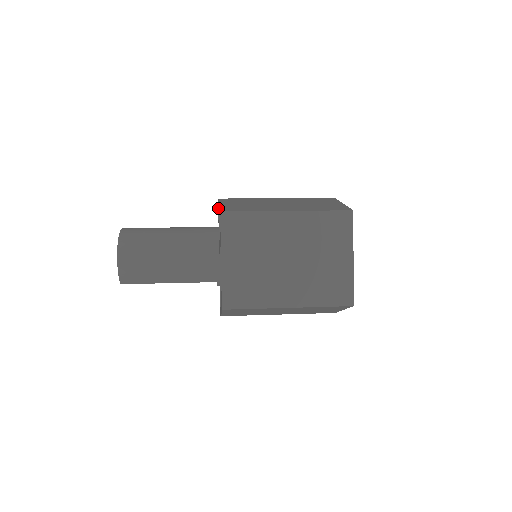
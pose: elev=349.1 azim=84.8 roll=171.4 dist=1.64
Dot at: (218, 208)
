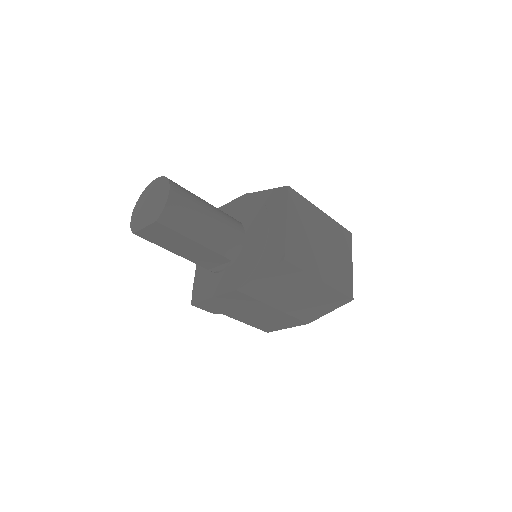
Dot at: (228, 208)
